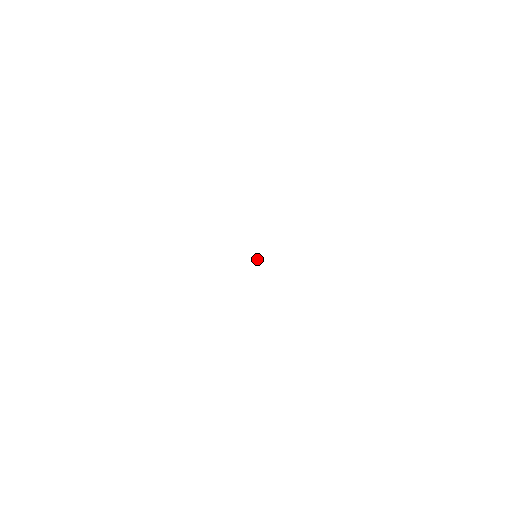
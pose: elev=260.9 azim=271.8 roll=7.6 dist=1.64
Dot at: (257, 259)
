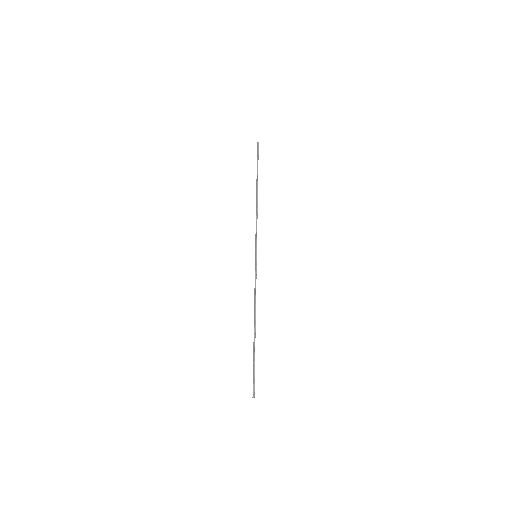
Dot at: occluded
